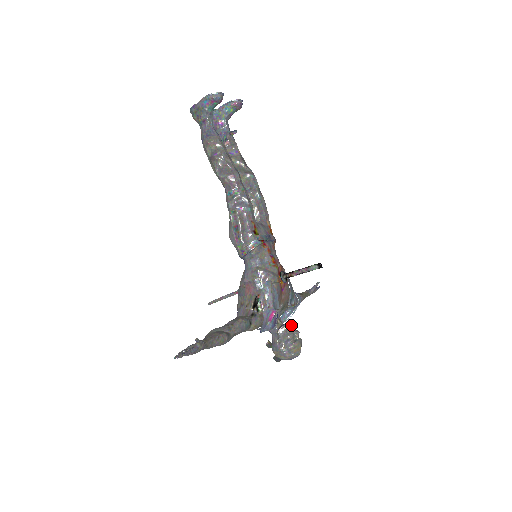
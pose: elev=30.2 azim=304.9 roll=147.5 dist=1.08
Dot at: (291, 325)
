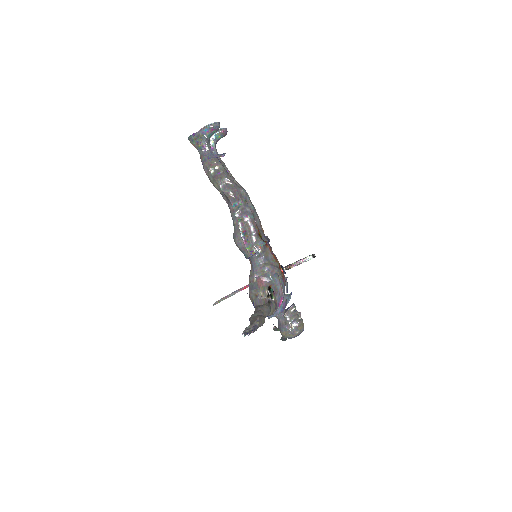
Dot at: (295, 308)
